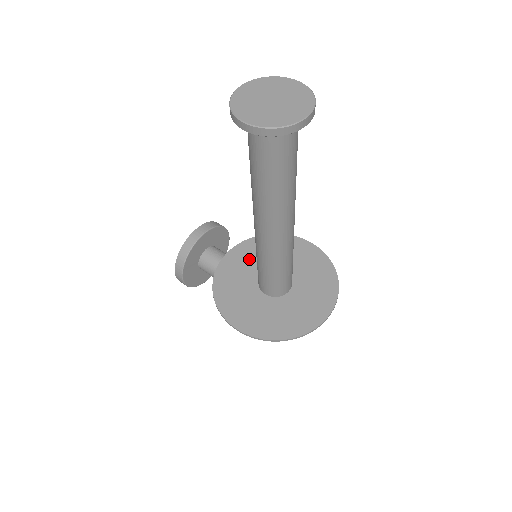
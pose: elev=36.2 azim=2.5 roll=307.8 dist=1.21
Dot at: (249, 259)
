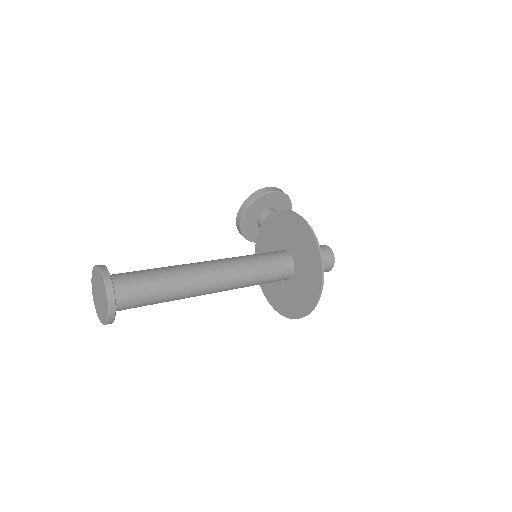
Dot at: (269, 241)
